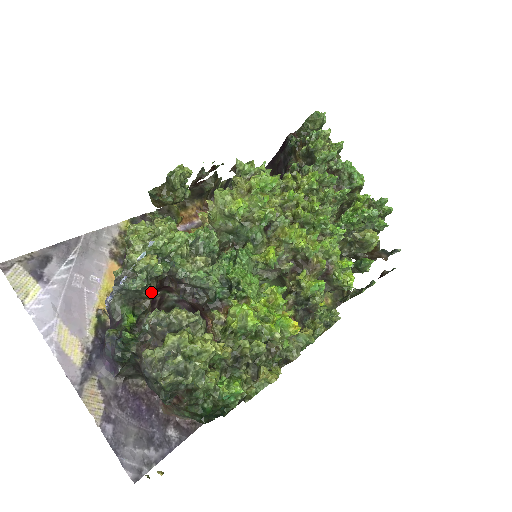
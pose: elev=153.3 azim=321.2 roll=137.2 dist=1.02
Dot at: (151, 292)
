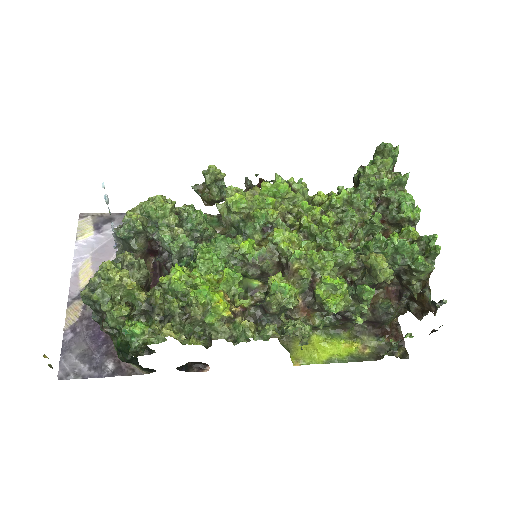
Dot at: (135, 245)
